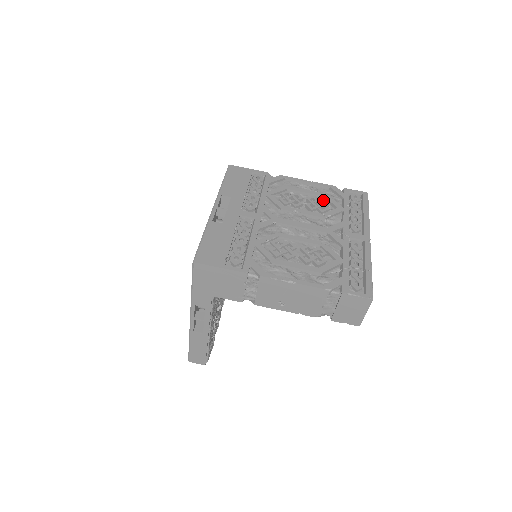
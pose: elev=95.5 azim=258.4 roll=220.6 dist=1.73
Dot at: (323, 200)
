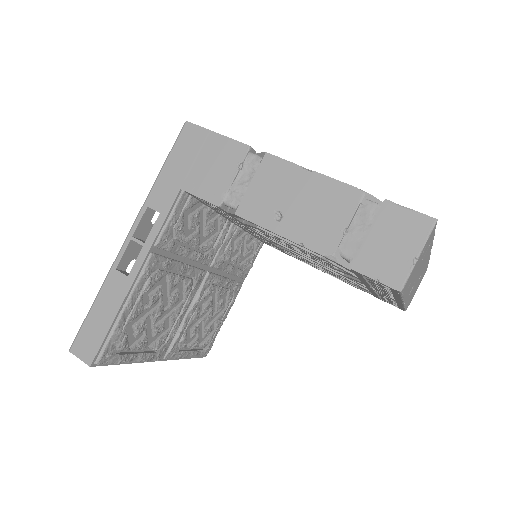
Dot at: occluded
